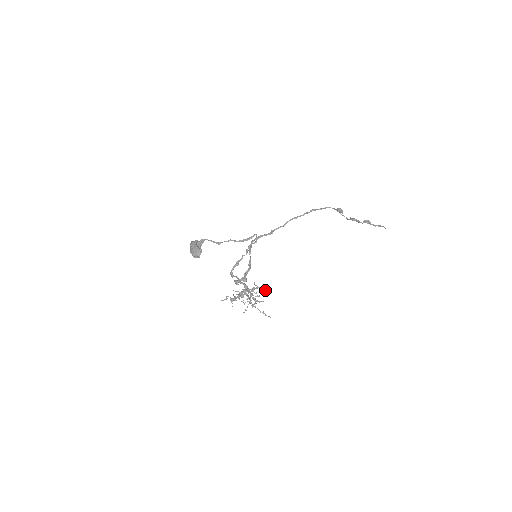
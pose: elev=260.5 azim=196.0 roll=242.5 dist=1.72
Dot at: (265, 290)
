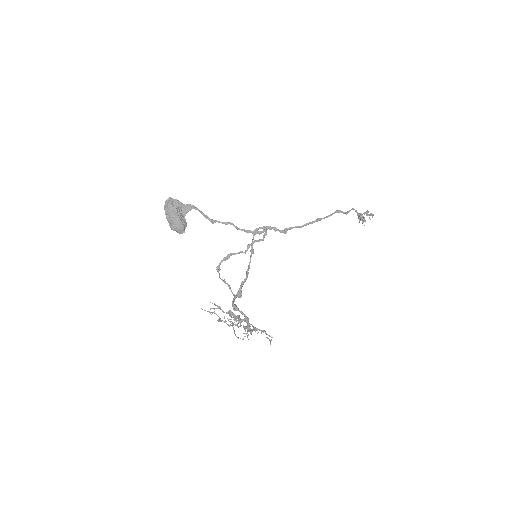
Dot at: occluded
